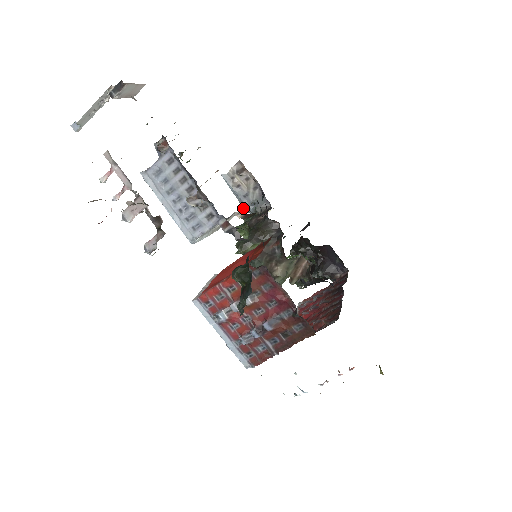
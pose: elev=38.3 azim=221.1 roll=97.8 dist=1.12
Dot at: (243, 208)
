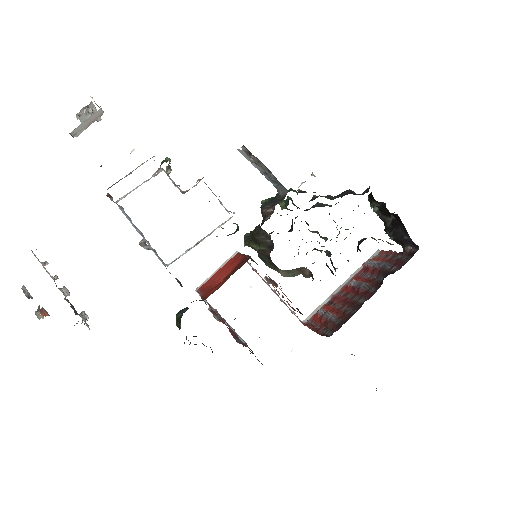
Dot at: (225, 222)
